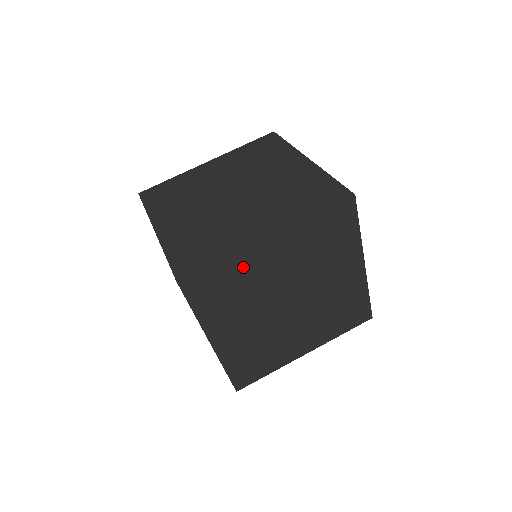
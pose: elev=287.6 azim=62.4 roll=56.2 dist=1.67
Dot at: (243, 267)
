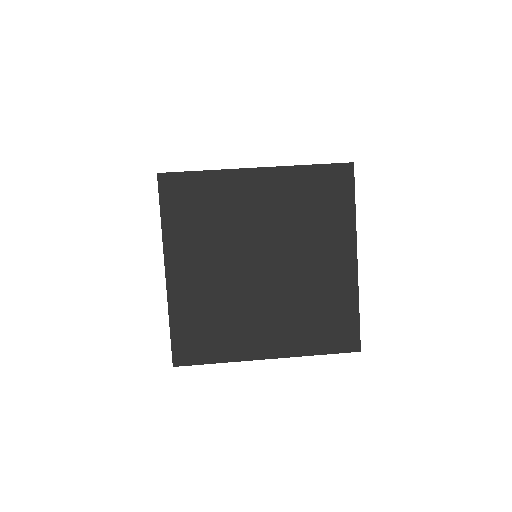
Dot at: (224, 190)
